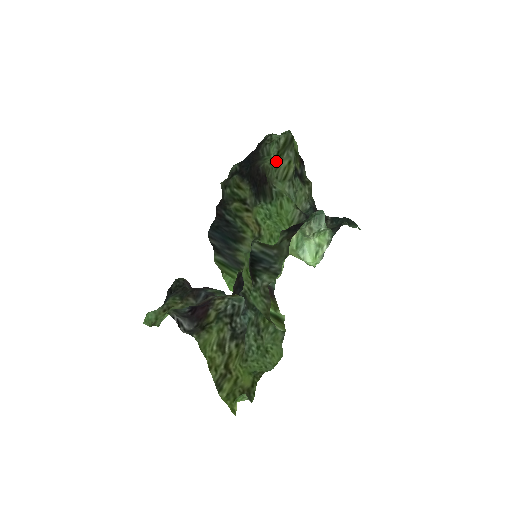
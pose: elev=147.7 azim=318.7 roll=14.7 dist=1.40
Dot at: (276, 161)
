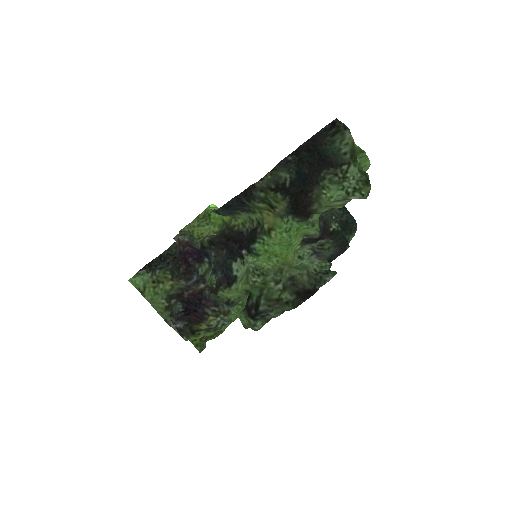
Dot at: (332, 202)
